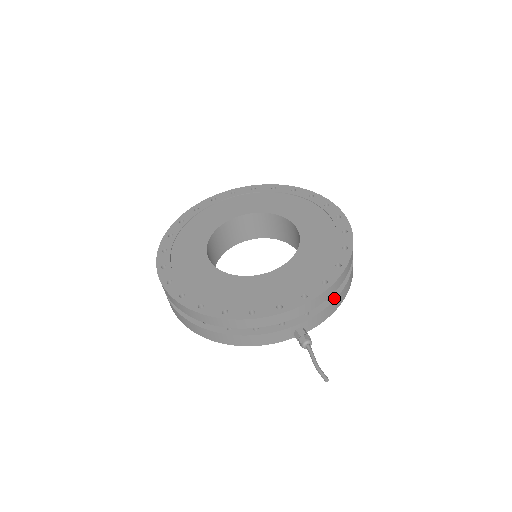
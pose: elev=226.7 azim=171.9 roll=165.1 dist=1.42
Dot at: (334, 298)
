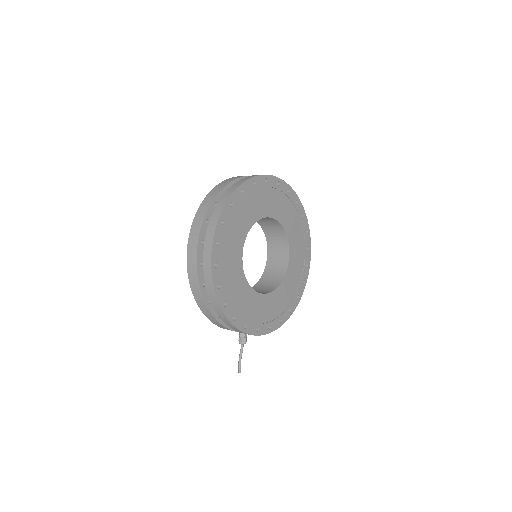
Dot at: occluded
